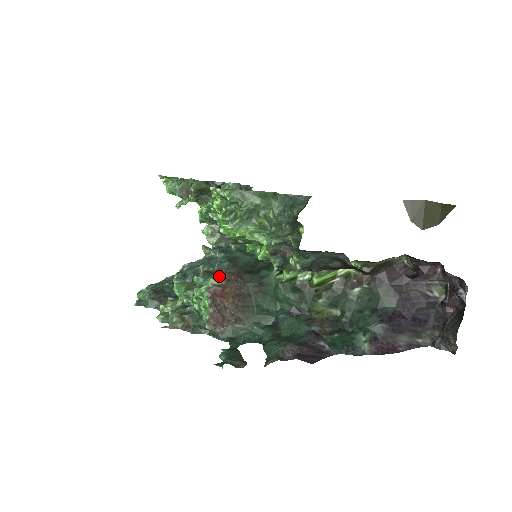
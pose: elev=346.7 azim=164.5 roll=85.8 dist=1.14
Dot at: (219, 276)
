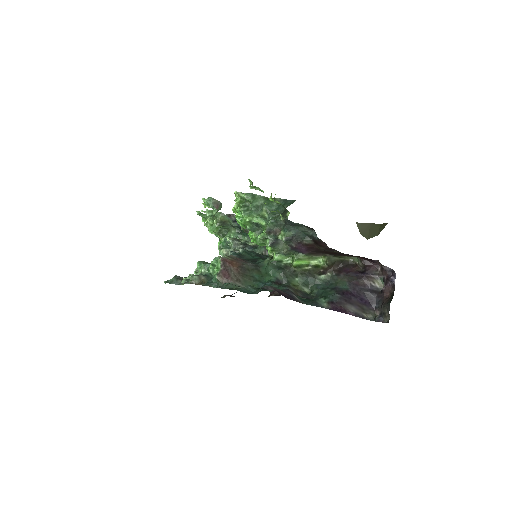
Dot at: (230, 256)
